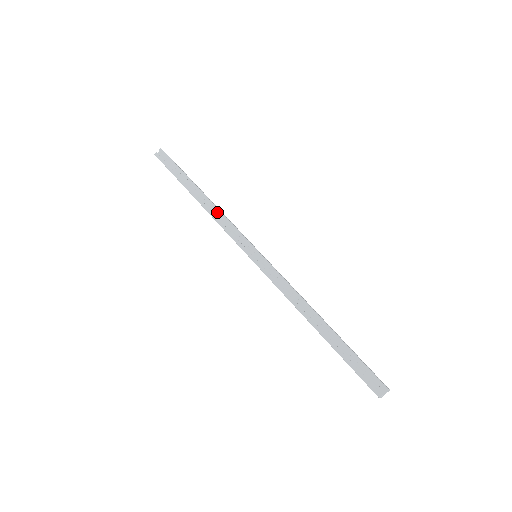
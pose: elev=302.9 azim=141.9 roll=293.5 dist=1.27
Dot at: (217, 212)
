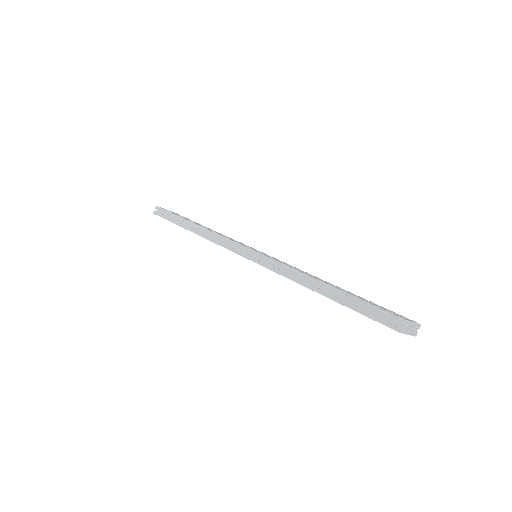
Dot at: (210, 234)
